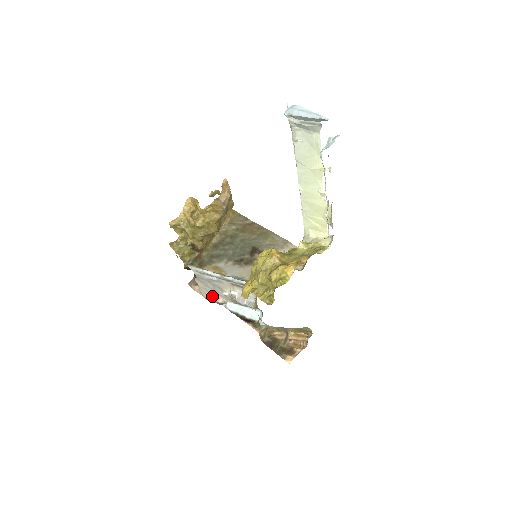
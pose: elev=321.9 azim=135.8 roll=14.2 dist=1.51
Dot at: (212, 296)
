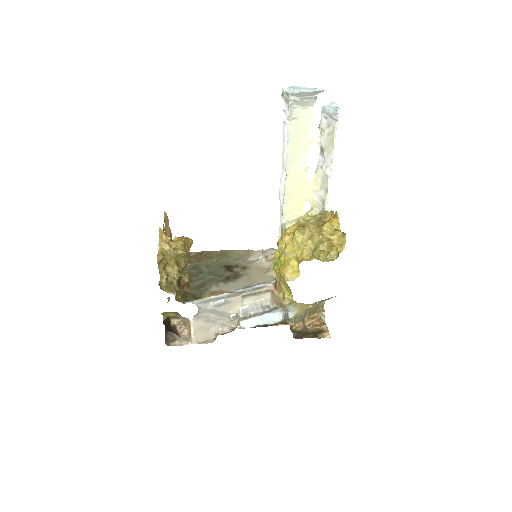
Dot at: (209, 334)
